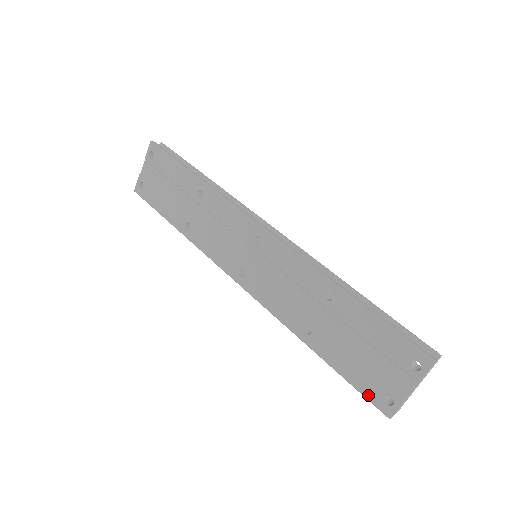
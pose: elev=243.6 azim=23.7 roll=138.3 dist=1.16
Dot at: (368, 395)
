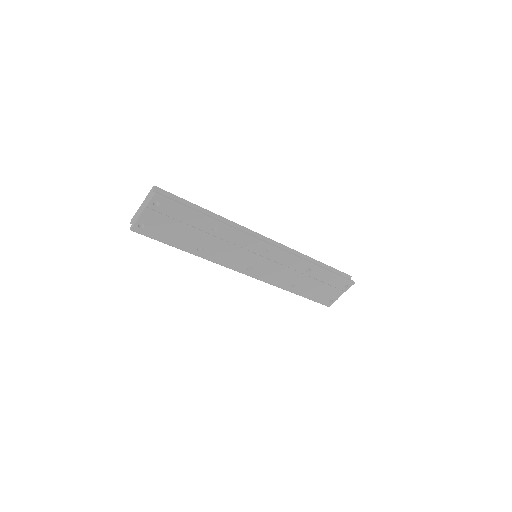
Dot at: (321, 302)
